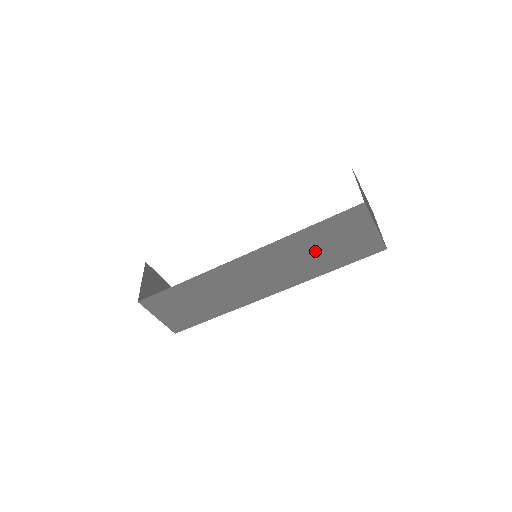
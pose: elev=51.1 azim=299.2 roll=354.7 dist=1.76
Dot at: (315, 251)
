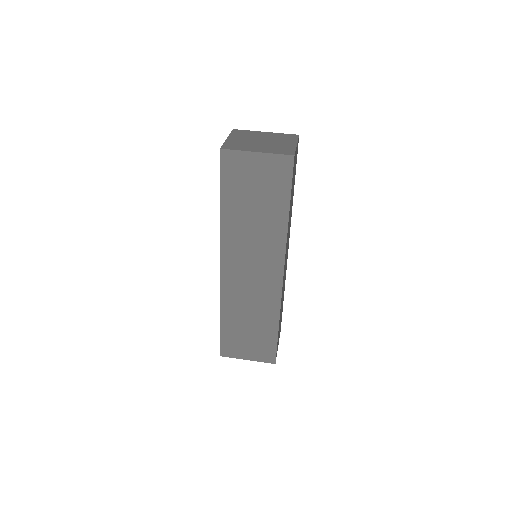
Dot at: (253, 215)
